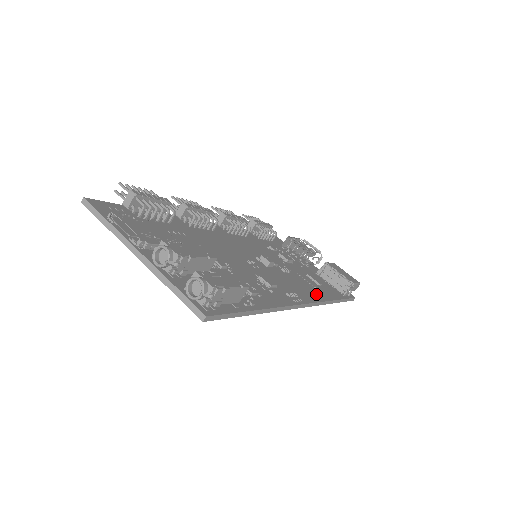
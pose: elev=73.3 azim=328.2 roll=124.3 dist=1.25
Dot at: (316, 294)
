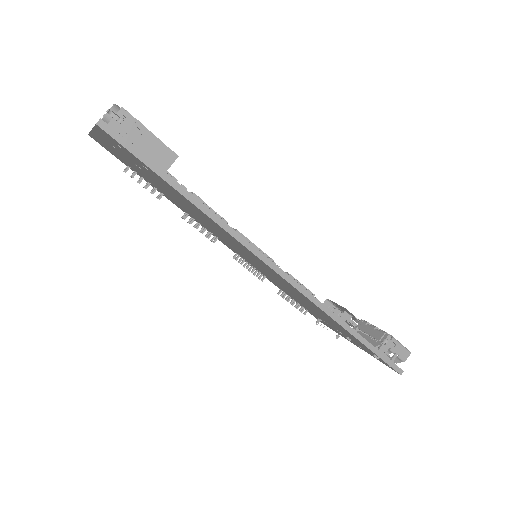
Dot at: occluded
